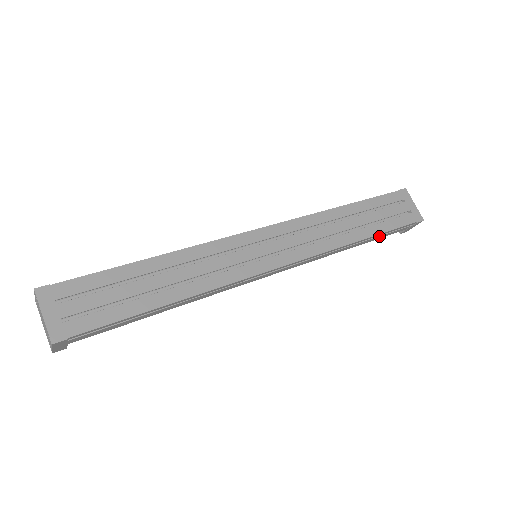
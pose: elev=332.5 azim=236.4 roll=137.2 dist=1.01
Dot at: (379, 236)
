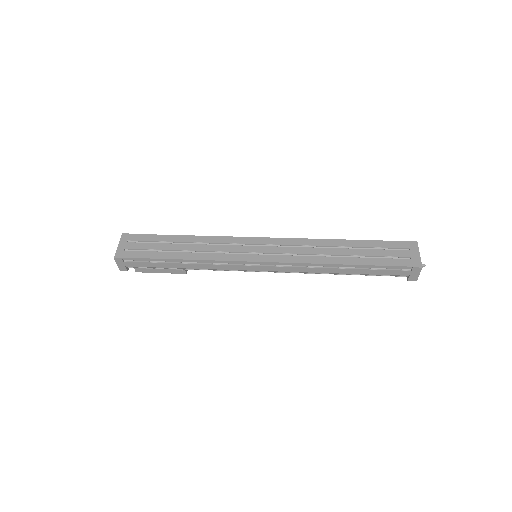
Dot at: (369, 269)
